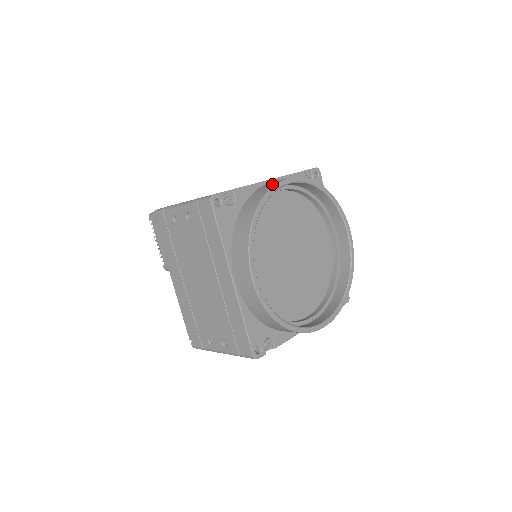
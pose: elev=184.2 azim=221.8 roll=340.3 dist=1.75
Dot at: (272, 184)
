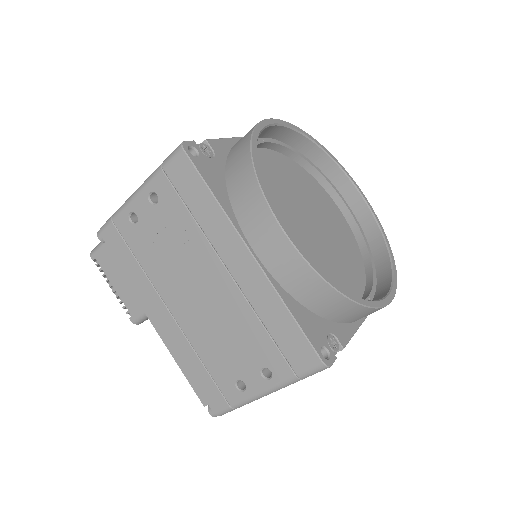
Dot at: occluded
